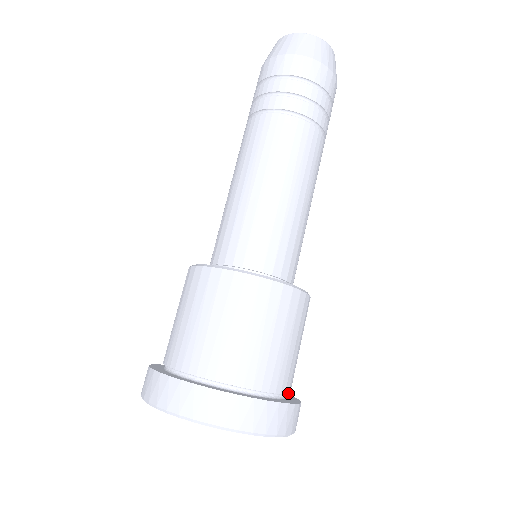
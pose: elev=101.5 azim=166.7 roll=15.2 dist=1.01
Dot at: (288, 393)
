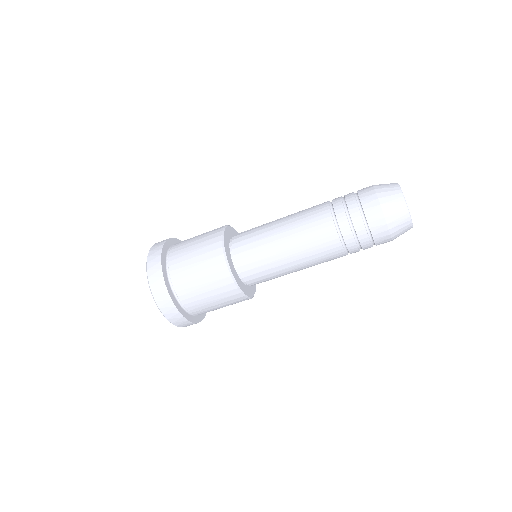
Dot at: (195, 314)
